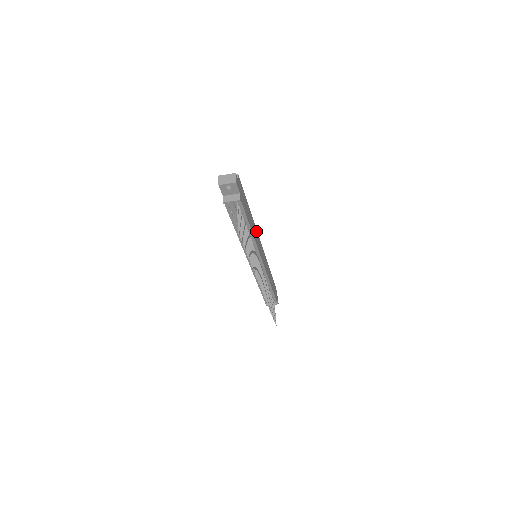
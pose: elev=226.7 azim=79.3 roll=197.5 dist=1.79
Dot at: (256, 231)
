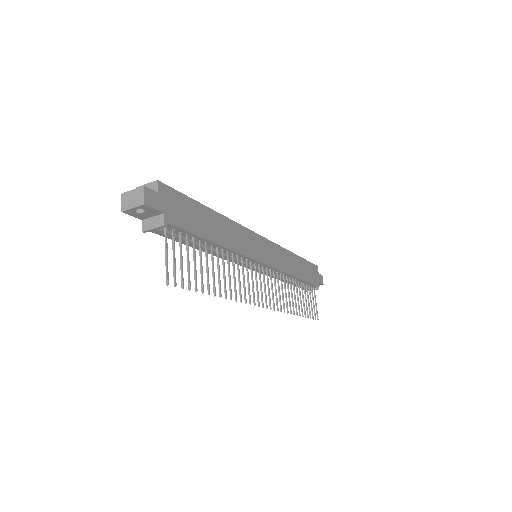
Dot at: (241, 229)
